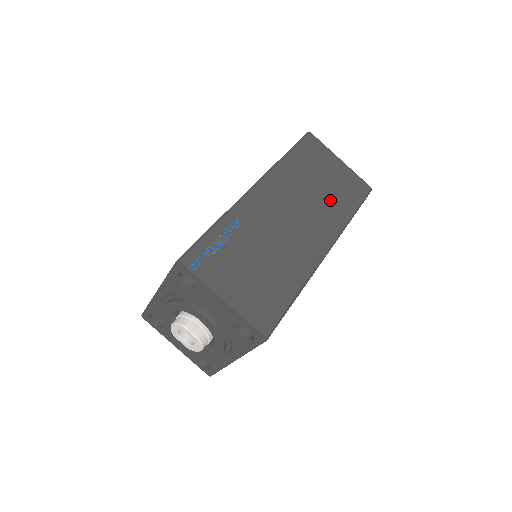
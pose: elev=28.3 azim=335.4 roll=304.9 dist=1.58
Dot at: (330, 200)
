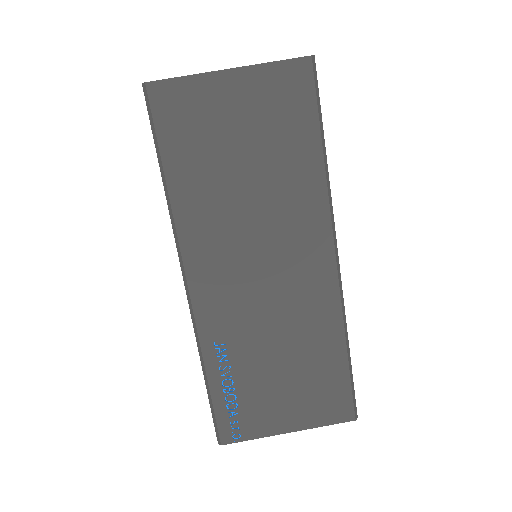
Dot at: (277, 175)
